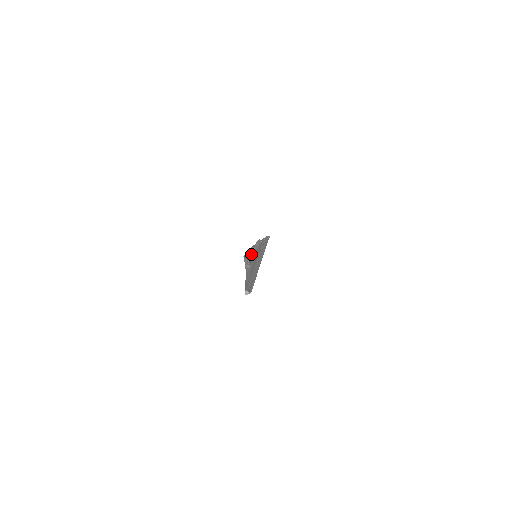
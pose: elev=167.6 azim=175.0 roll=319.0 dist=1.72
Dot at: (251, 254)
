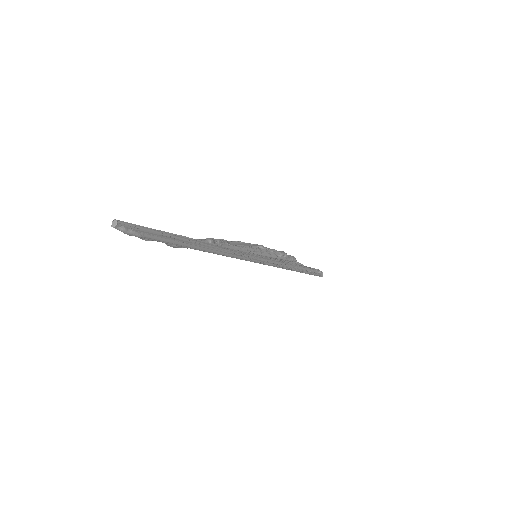
Dot at: (245, 245)
